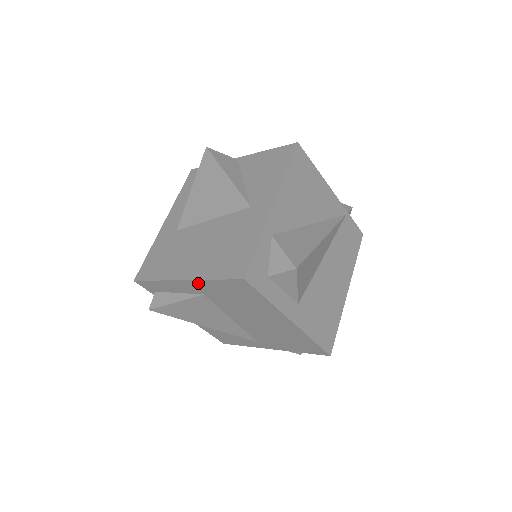
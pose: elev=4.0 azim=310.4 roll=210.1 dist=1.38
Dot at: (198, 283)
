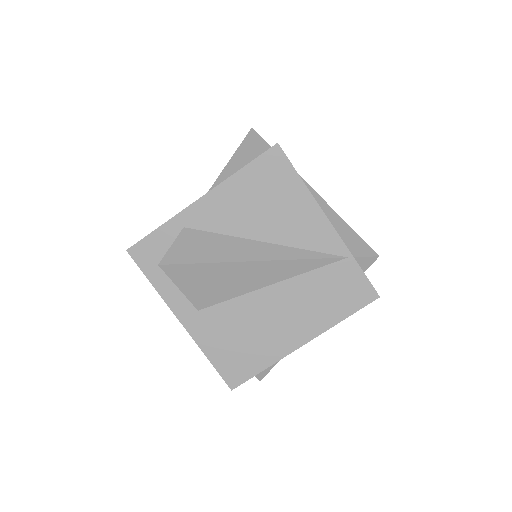
Dot at: occluded
